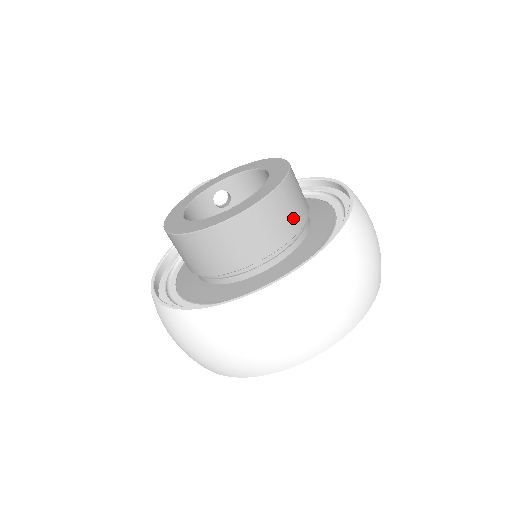
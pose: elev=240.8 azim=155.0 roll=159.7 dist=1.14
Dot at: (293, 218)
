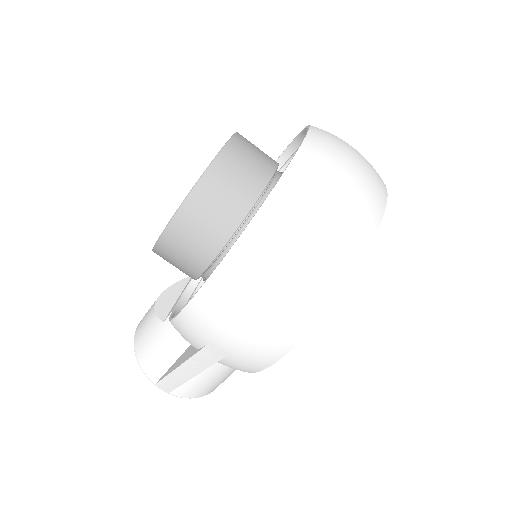
Dot at: occluded
